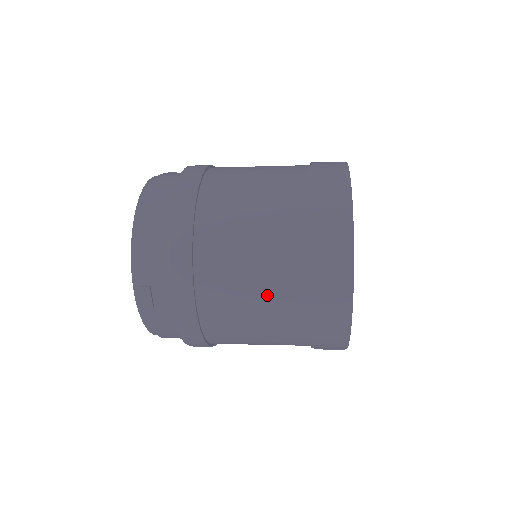
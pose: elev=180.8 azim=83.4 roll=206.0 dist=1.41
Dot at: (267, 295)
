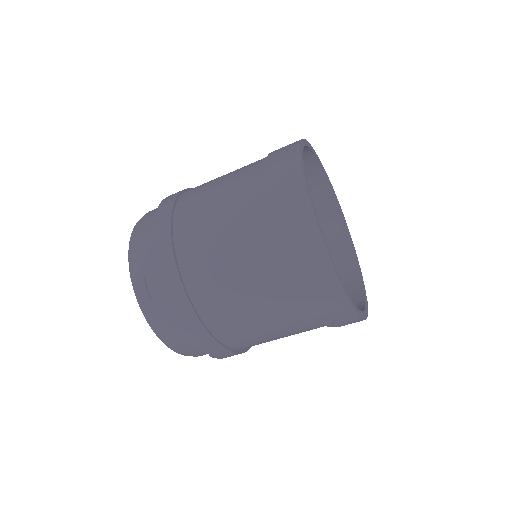
Dot at: (240, 249)
